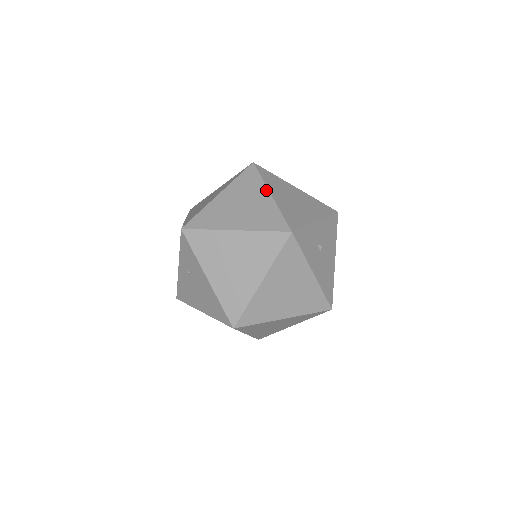
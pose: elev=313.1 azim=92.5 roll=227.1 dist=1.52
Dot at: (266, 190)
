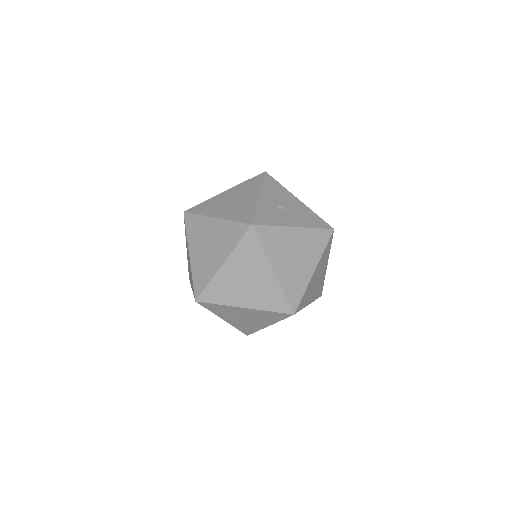
Dot at: (209, 219)
